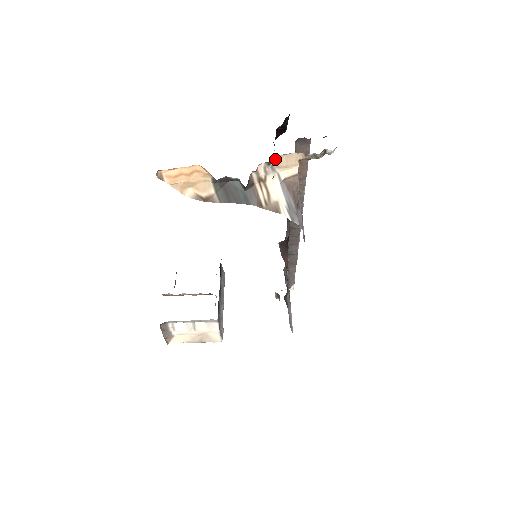
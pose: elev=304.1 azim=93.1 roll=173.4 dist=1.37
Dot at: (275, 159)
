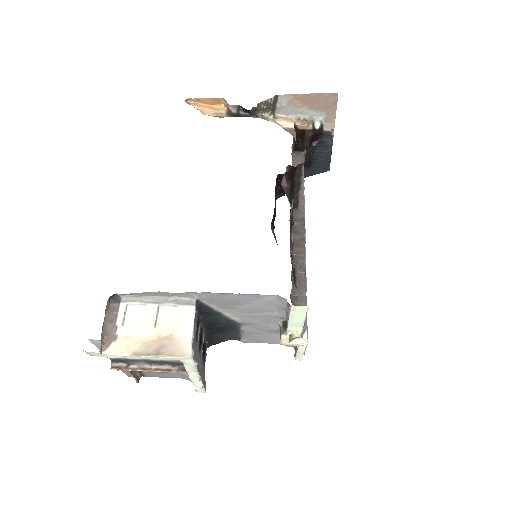
Dot at: (275, 117)
